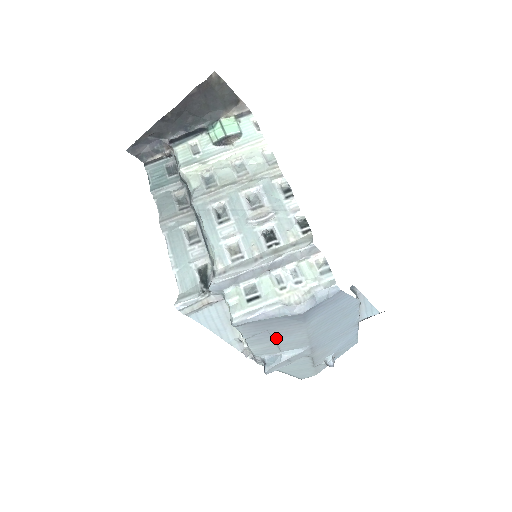
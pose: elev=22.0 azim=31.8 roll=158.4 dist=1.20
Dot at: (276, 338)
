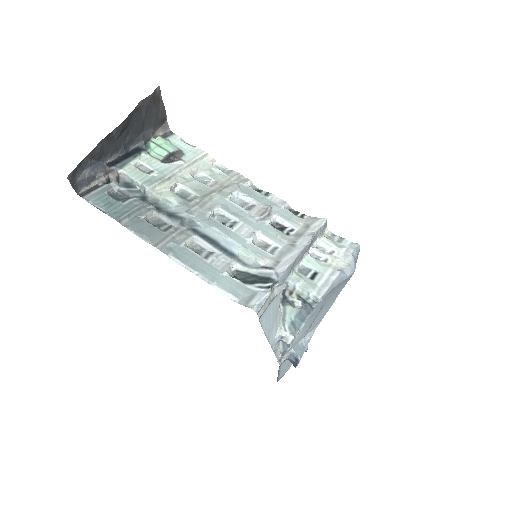
Dot at: (317, 316)
